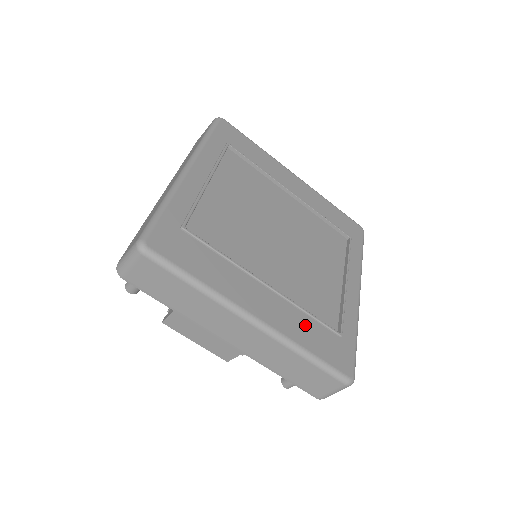
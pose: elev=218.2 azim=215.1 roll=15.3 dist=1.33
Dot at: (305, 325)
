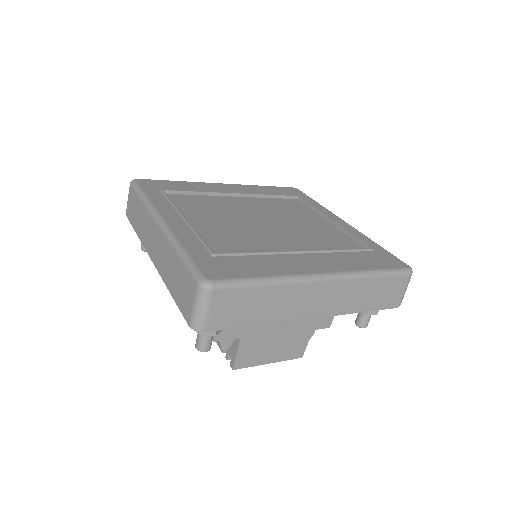
Dot at: (349, 258)
